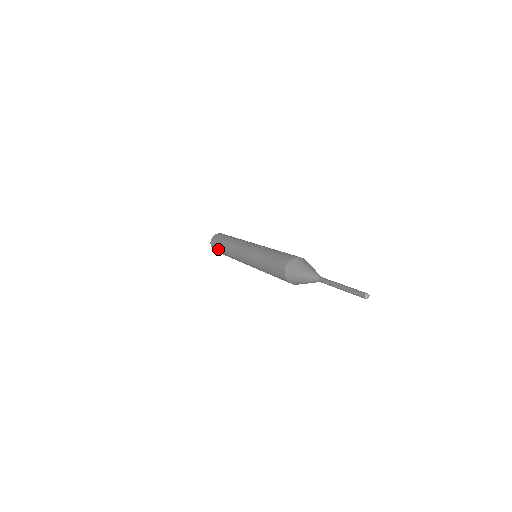
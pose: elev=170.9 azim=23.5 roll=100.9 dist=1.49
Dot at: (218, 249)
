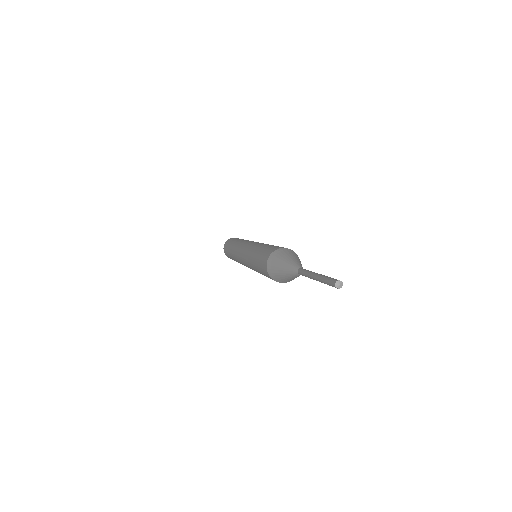
Dot at: occluded
